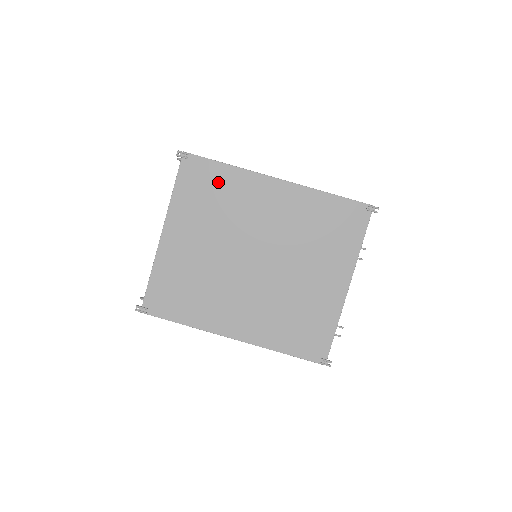
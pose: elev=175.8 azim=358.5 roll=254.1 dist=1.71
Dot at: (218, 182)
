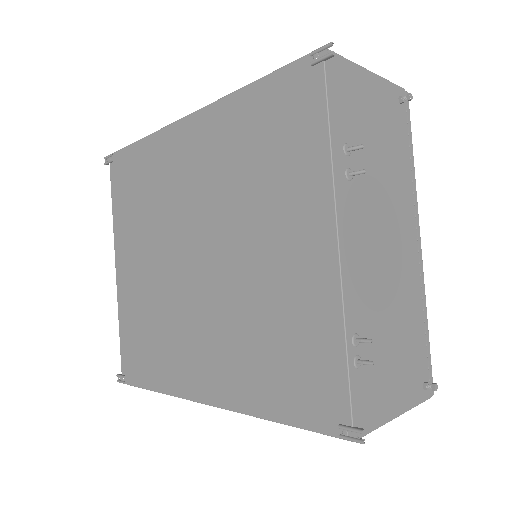
Dot at: (139, 169)
